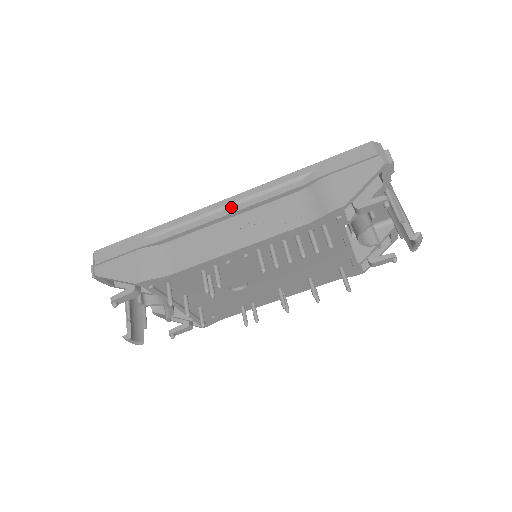
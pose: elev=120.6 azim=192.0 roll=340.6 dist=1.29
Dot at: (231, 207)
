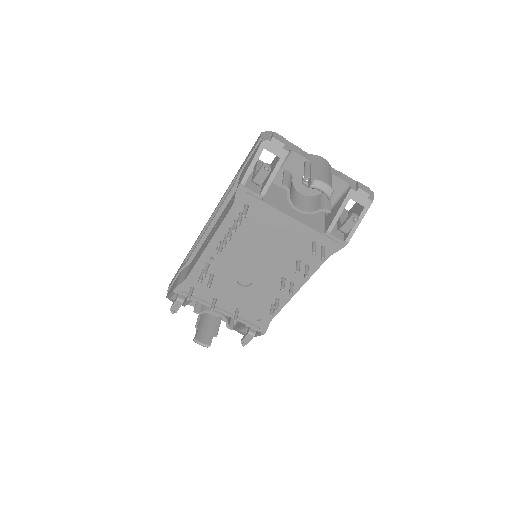
Dot at: (210, 221)
